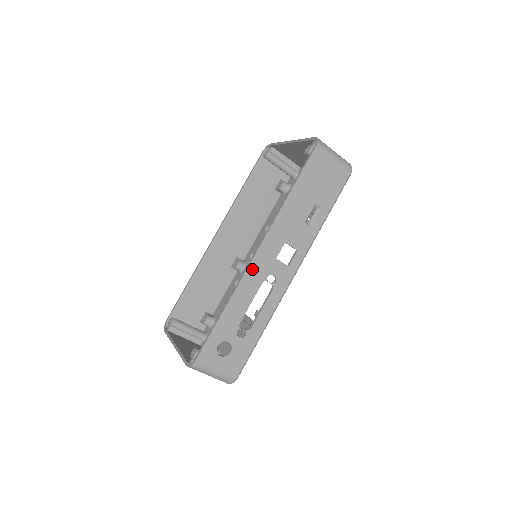
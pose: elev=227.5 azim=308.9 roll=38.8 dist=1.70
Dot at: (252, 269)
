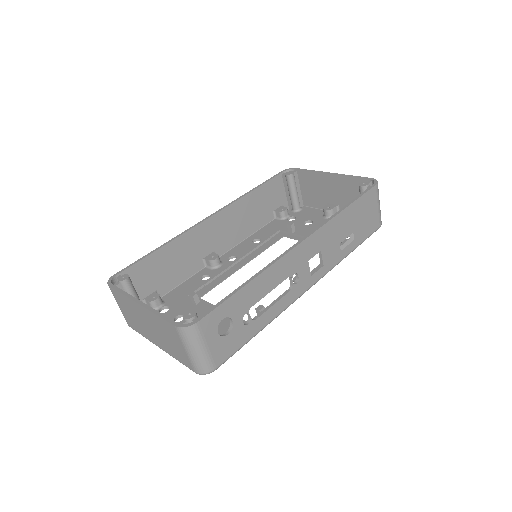
Dot at: (289, 257)
